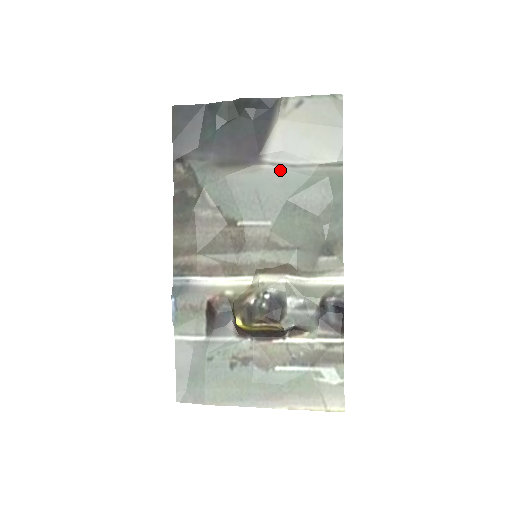
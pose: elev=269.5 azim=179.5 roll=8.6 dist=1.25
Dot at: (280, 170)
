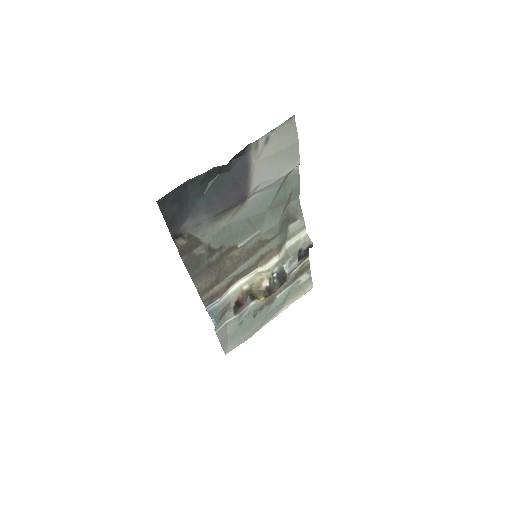
Dot at: (259, 194)
